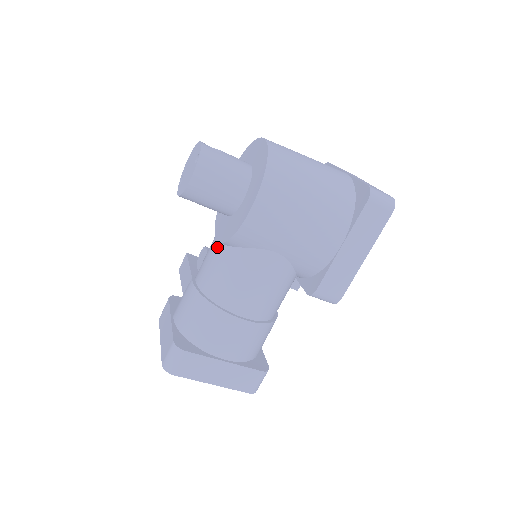
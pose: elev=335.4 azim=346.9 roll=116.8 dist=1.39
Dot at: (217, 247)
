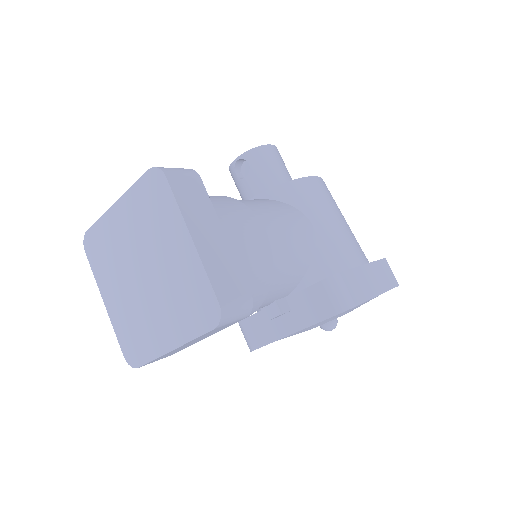
Dot at: occluded
